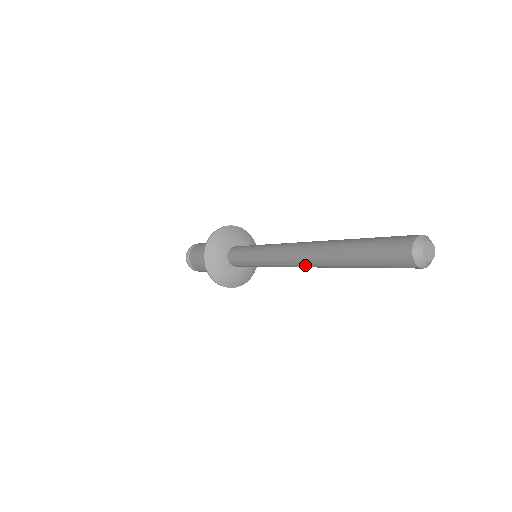
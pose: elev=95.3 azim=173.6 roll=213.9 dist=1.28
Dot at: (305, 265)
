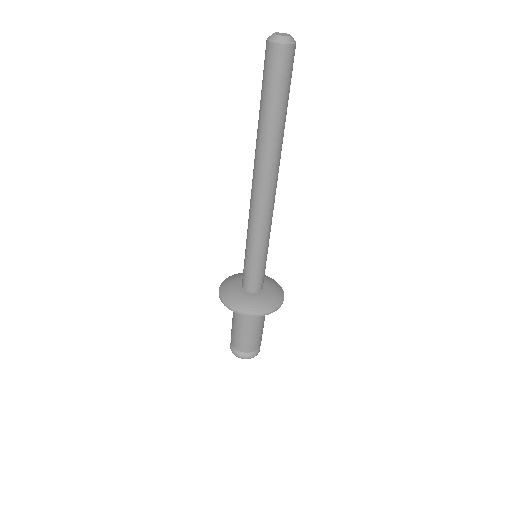
Dot at: (262, 183)
